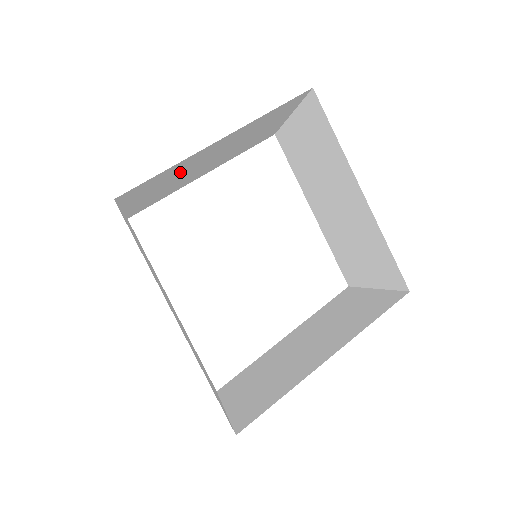
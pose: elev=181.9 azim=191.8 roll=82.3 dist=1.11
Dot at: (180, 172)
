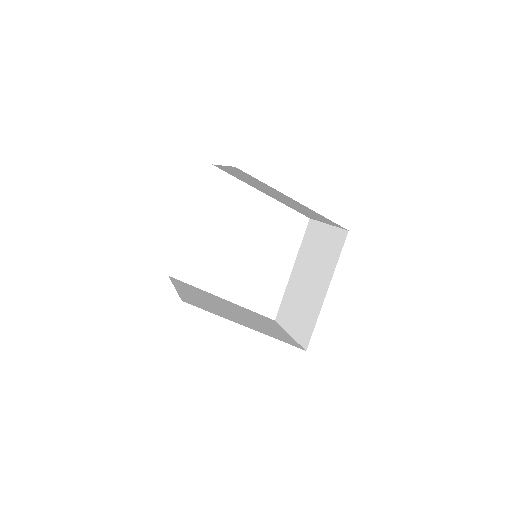
Dot at: occluded
